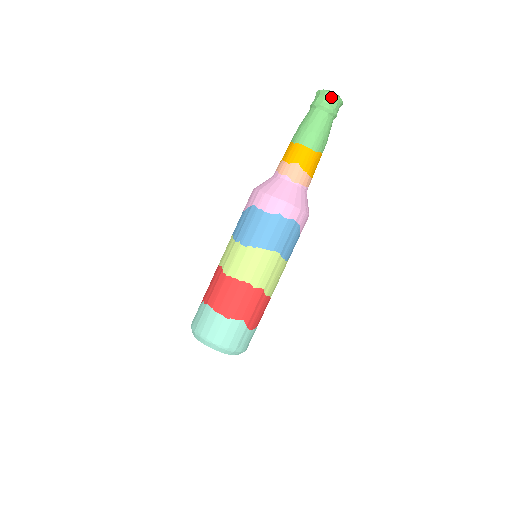
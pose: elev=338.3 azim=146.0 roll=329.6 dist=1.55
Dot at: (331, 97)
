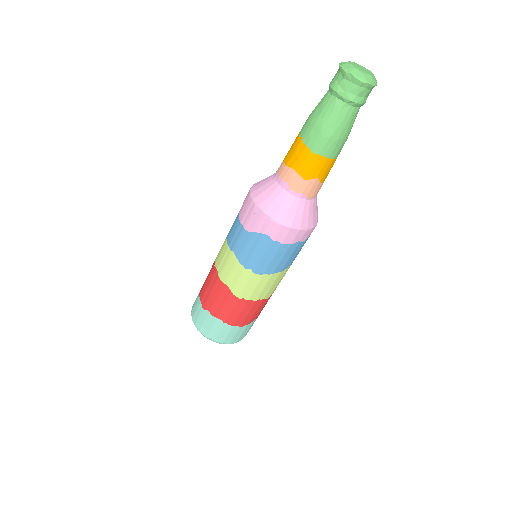
Dot at: (368, 88)
